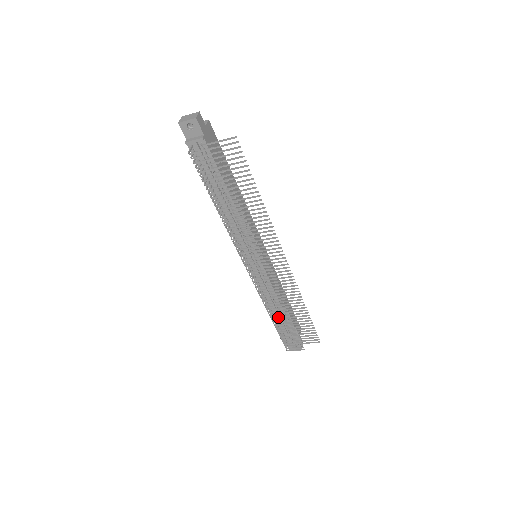
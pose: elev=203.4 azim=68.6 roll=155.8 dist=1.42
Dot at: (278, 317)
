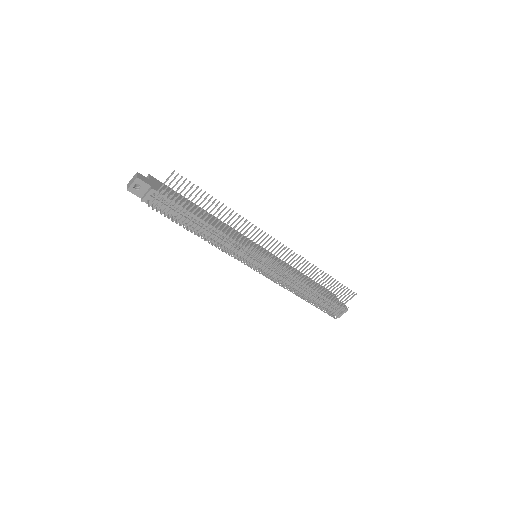
Dot at: occluded
